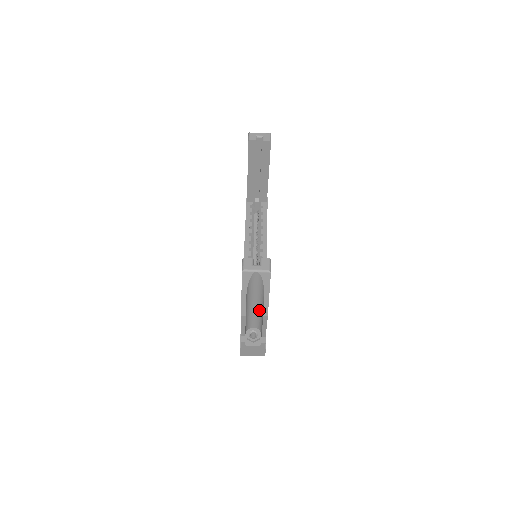
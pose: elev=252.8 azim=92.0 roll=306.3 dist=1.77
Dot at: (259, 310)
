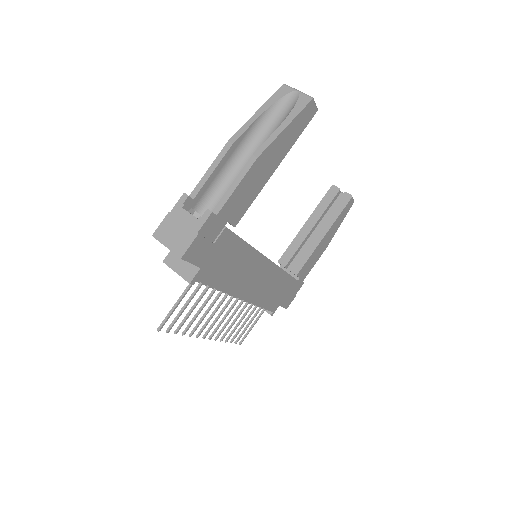
Dot at: occluded
